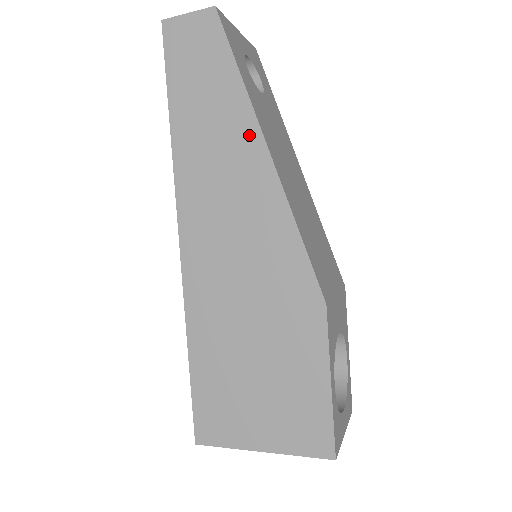
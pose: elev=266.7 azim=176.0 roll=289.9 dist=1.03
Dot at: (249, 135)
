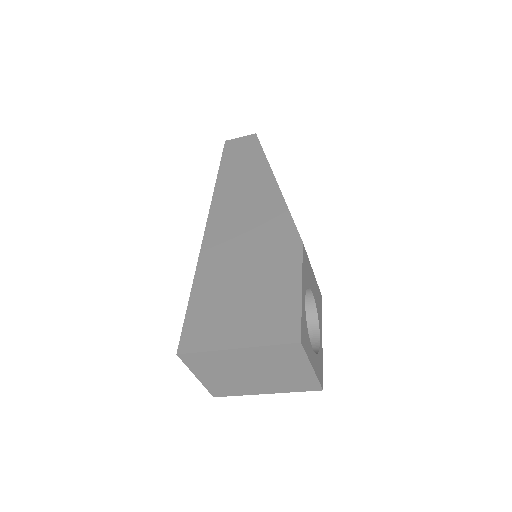
Dot at: (265, 174)
